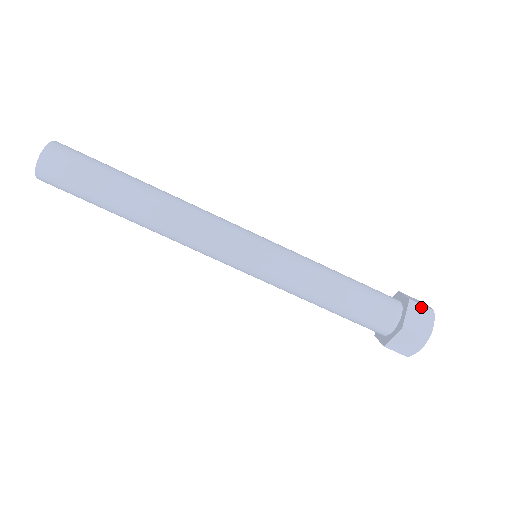
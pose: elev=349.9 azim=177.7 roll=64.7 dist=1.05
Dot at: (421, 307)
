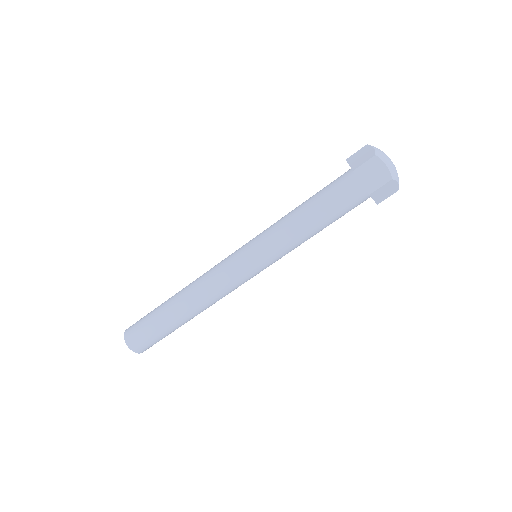
Dot at: (357, 153)
